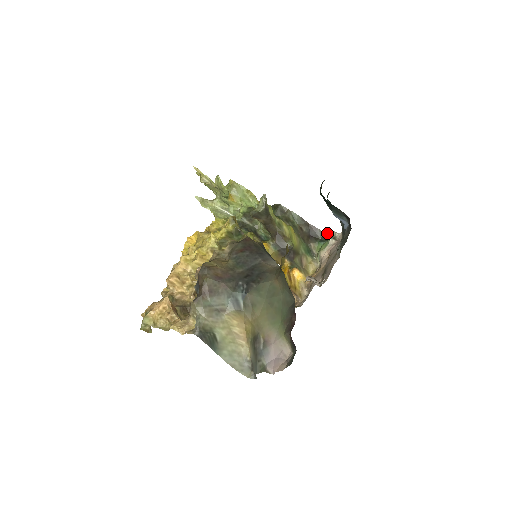
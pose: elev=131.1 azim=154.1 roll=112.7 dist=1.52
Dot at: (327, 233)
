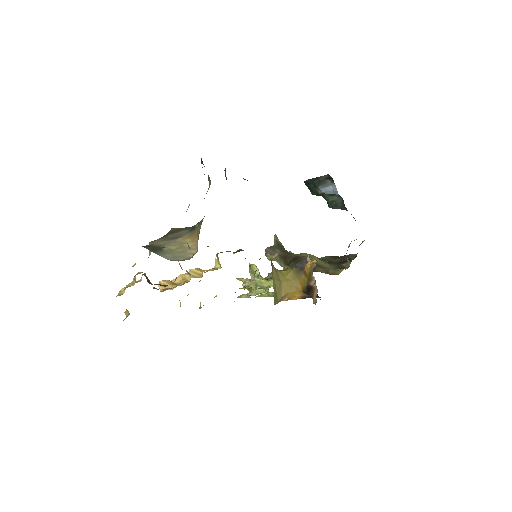
Dot at: occluded
